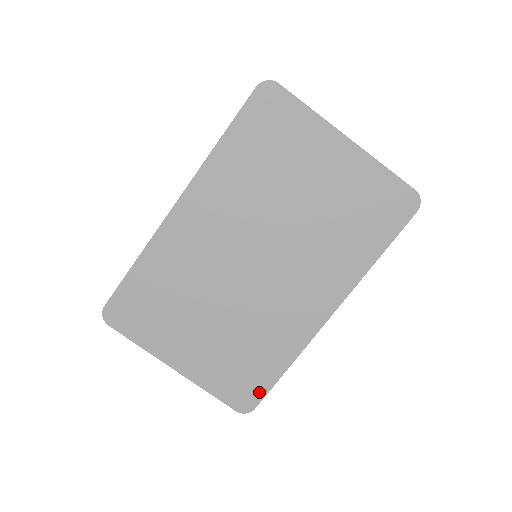
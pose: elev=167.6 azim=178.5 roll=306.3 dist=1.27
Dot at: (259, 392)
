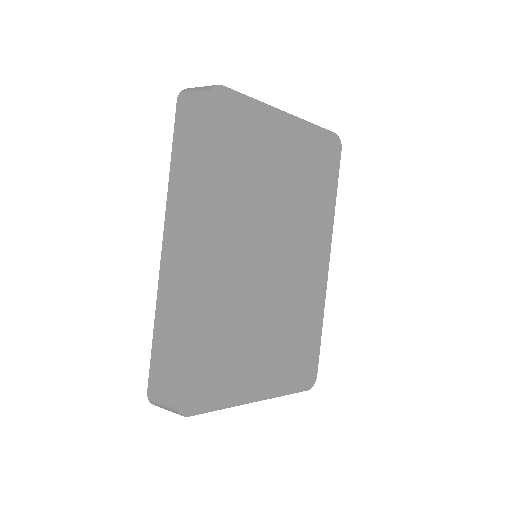
Dot at: (314, 361)
